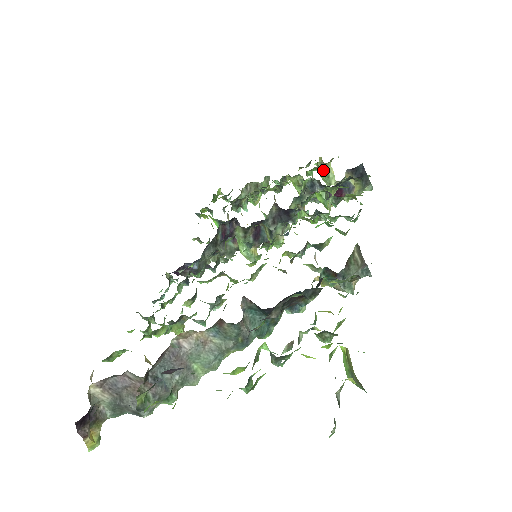
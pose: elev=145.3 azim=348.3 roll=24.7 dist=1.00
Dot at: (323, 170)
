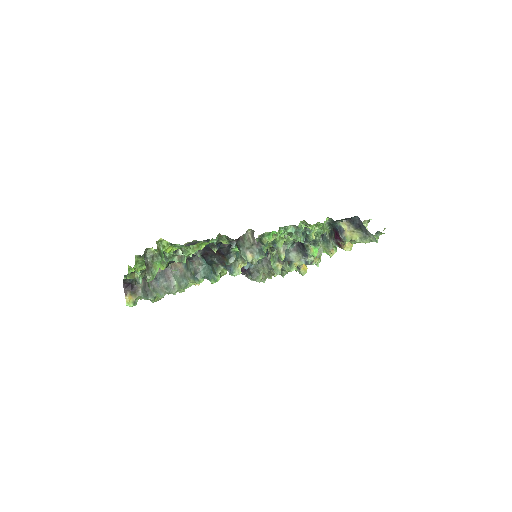
Dot at: occluded
